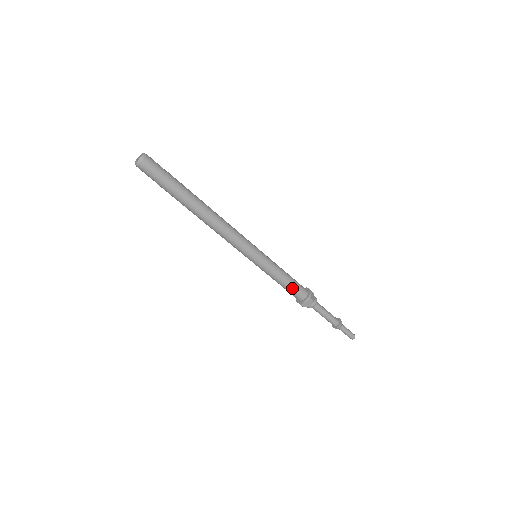
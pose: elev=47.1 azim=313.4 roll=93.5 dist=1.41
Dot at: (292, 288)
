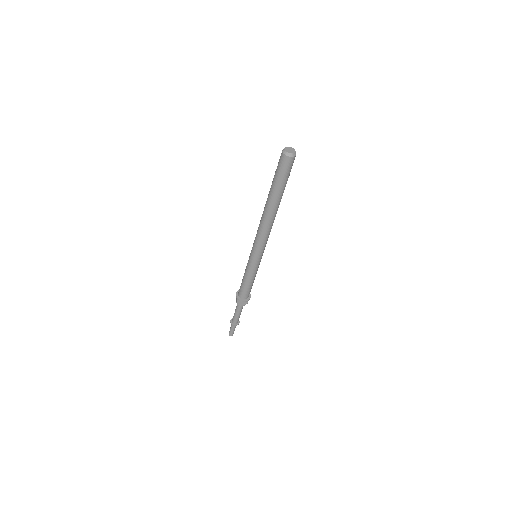
Dot at: (248, 289)
